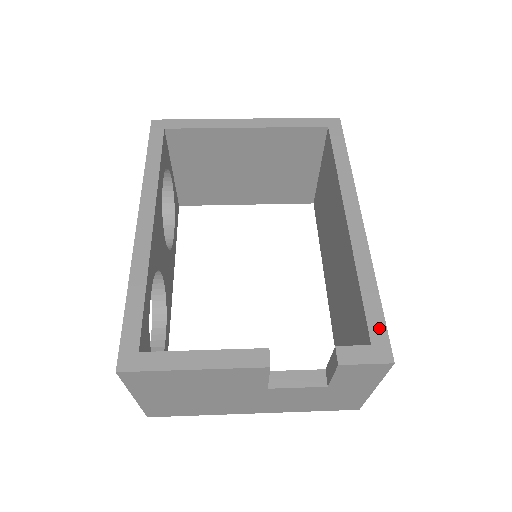
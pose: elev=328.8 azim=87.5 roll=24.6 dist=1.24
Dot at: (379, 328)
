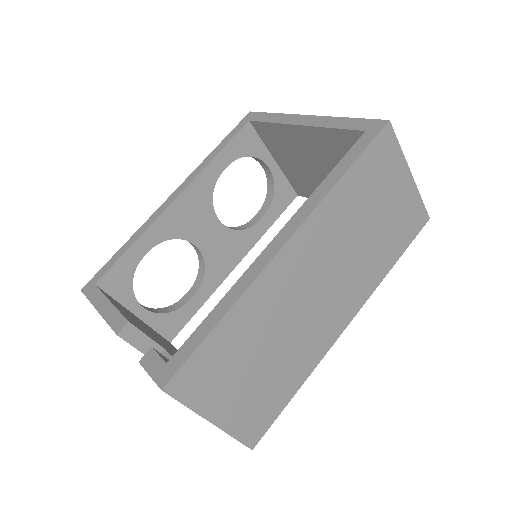
Dot at: (184, 354)
